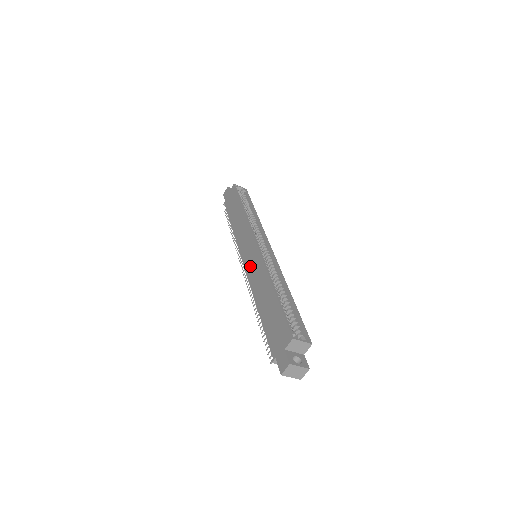
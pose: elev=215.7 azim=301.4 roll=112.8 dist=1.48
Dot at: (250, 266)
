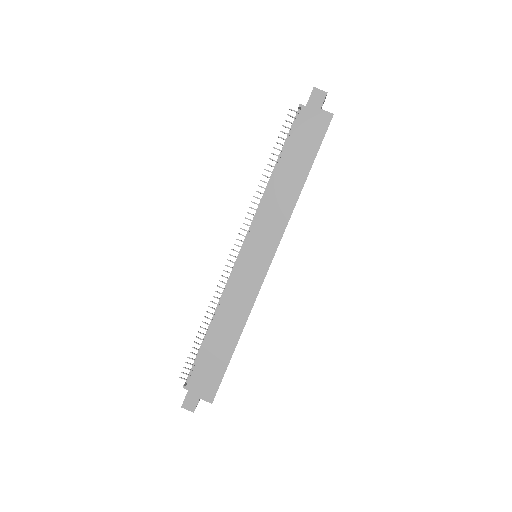
Dot at: (244, 274)
